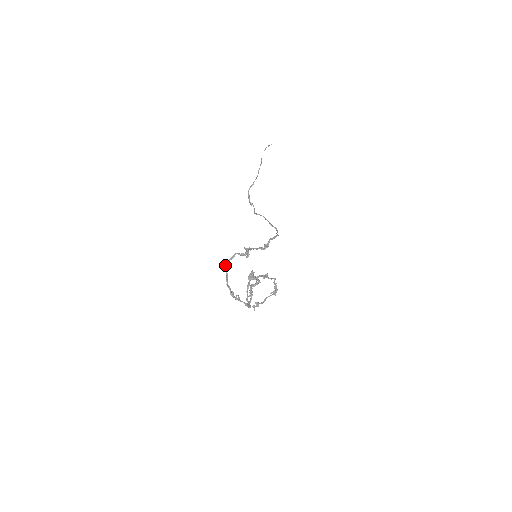
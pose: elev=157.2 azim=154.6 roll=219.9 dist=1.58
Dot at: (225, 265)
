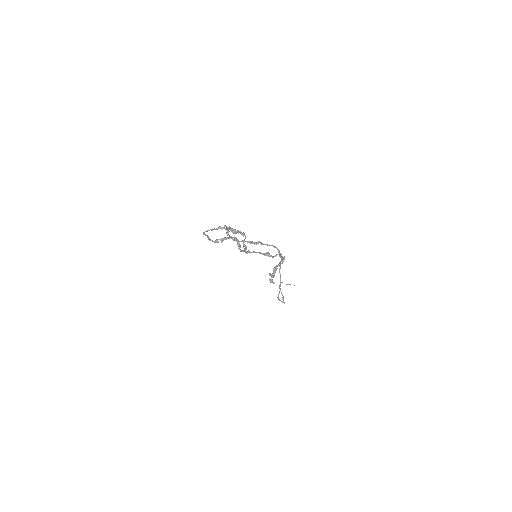
Dot at: (204, 233)
